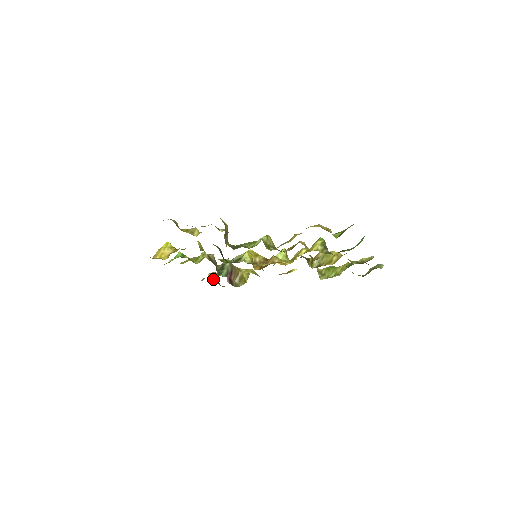
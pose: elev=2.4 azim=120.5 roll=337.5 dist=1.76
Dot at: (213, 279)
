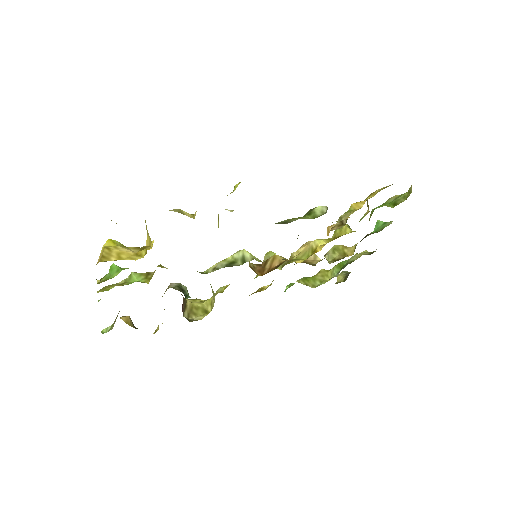
Dot at: (132, 325)
